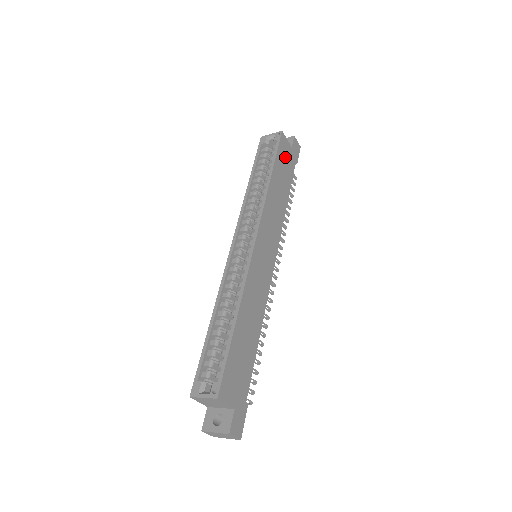
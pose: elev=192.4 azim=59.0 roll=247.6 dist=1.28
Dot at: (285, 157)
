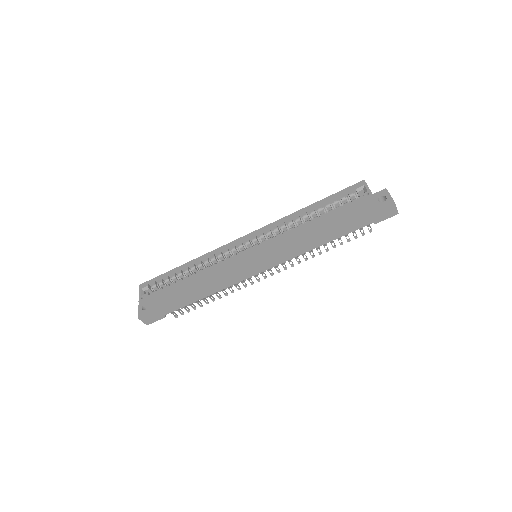
Dot at: (356, 214)
